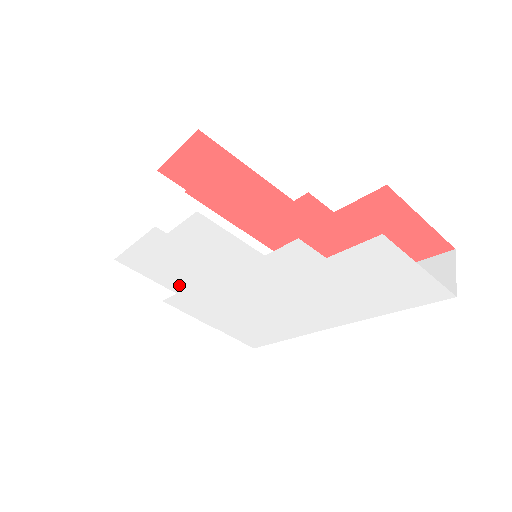
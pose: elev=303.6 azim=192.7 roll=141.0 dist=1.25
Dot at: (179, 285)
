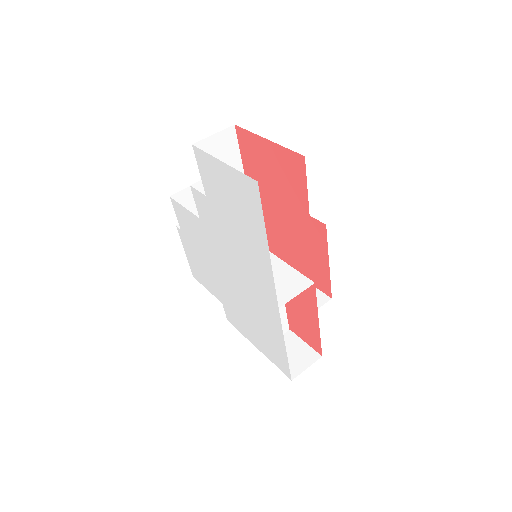
Dot at: (216, 290)
